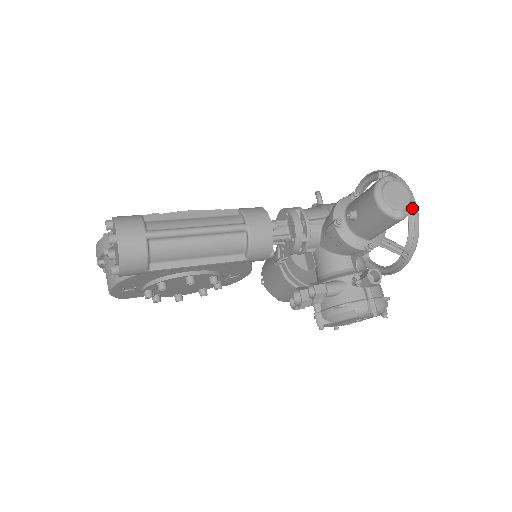
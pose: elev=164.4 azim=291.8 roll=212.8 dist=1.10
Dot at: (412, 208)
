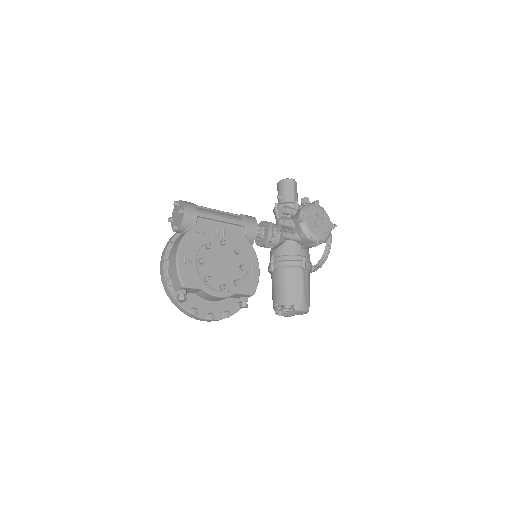
Dot at: (296, 182)
